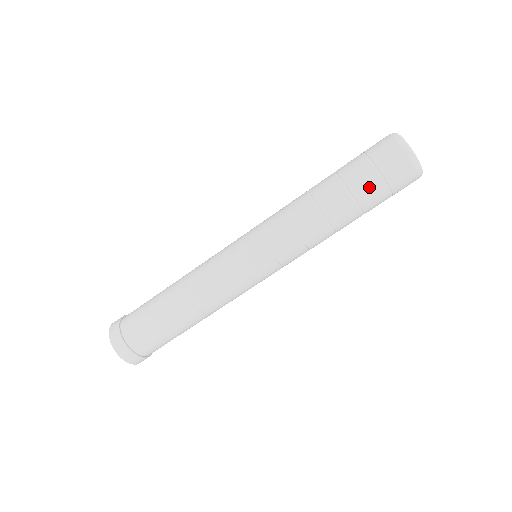
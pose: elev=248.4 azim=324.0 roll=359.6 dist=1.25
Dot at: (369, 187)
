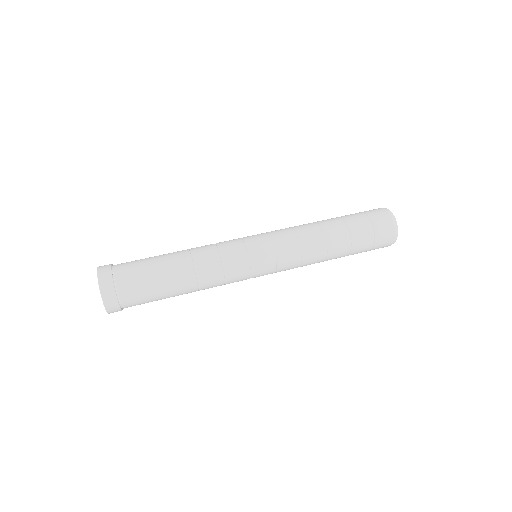
Dot at: (361, 226)
